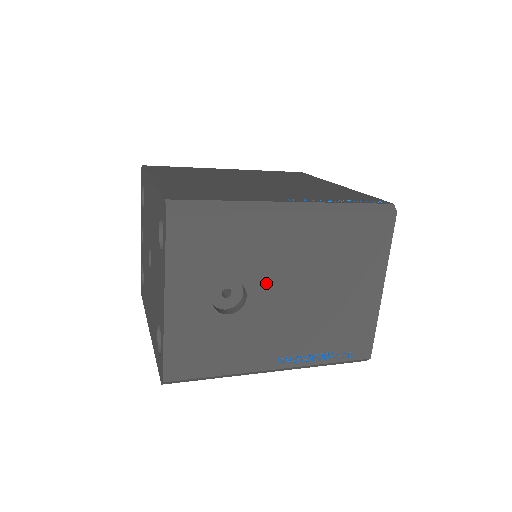
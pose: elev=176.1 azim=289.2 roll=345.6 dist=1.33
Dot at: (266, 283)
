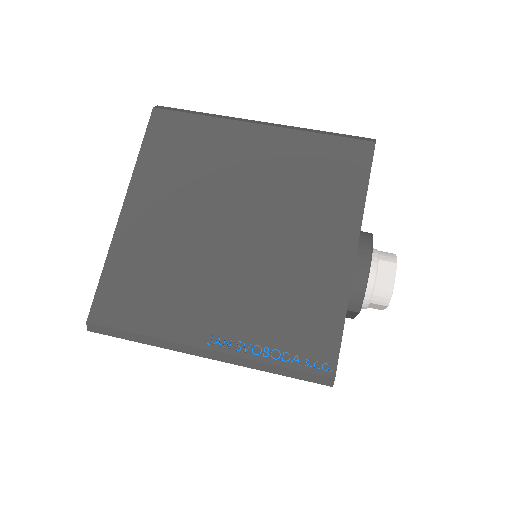
Dot at: occluded
